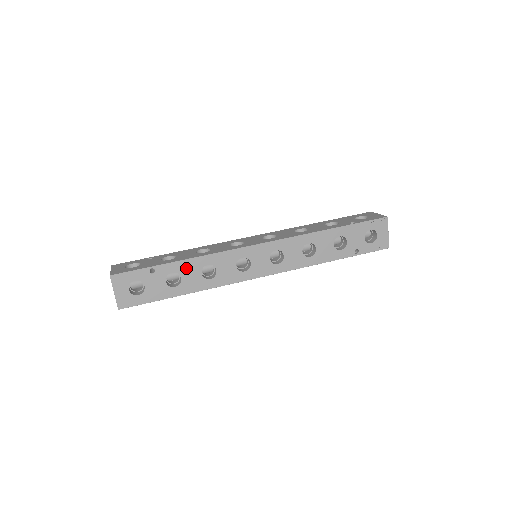
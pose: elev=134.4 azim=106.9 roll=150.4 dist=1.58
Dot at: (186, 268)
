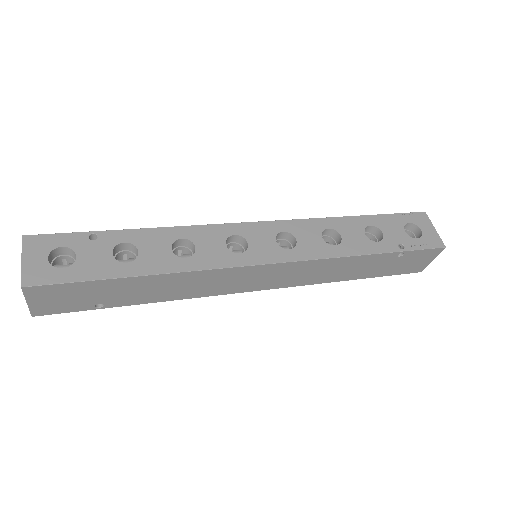
Dot at: (147, 239)
